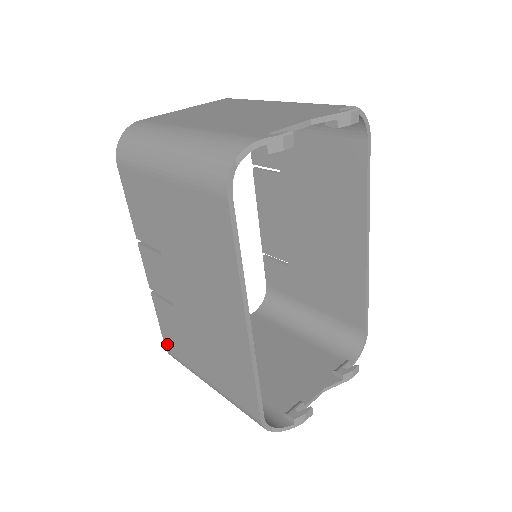
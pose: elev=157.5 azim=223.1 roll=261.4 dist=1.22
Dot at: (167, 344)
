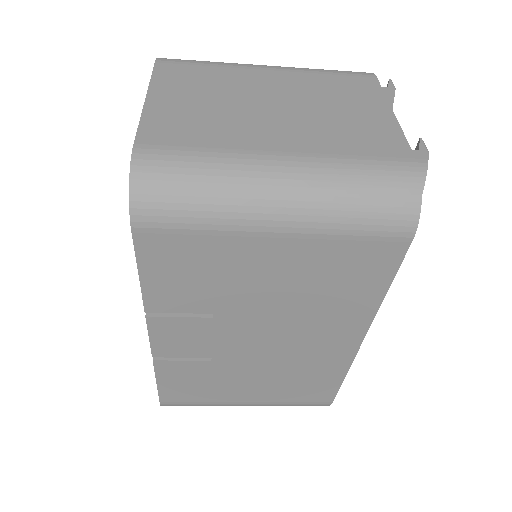
Dot at: (167, 399)
